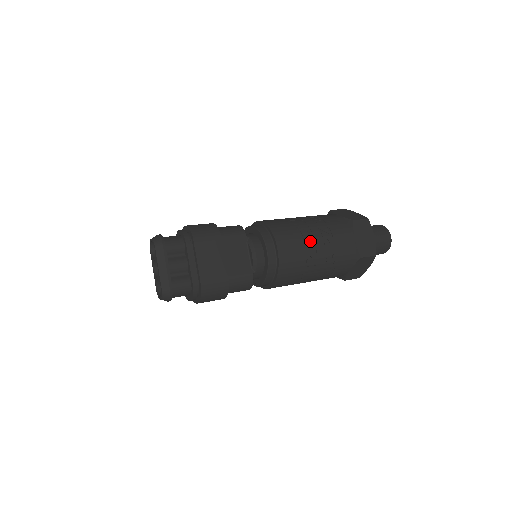
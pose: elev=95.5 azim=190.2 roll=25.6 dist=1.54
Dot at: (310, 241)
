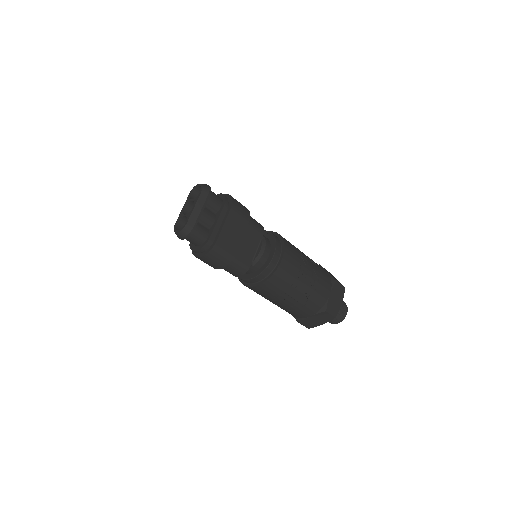
Dot at: (304, 272)
